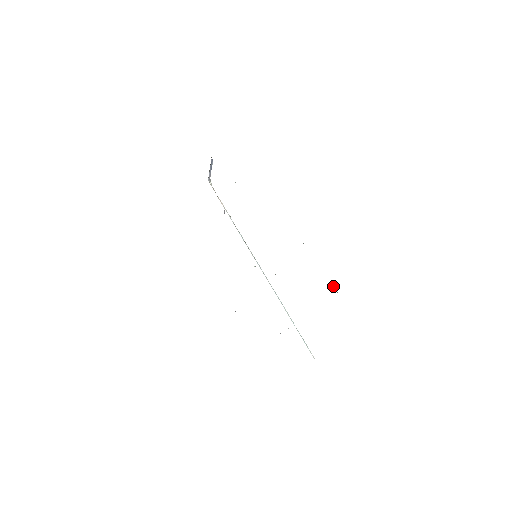
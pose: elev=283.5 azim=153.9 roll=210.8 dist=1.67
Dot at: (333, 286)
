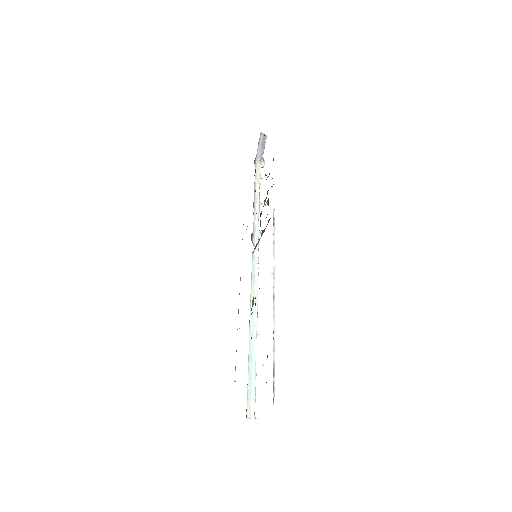
Dot at: (274, 311)
